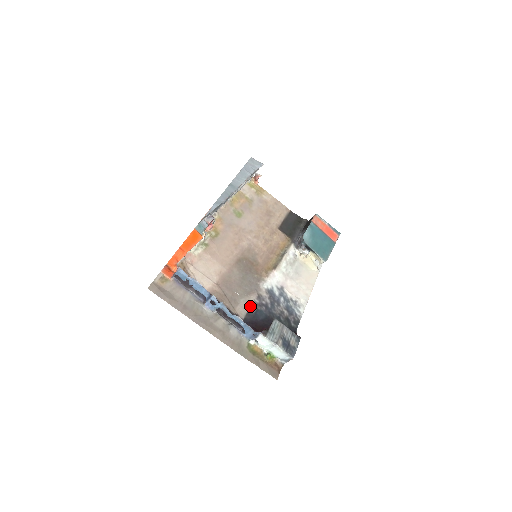
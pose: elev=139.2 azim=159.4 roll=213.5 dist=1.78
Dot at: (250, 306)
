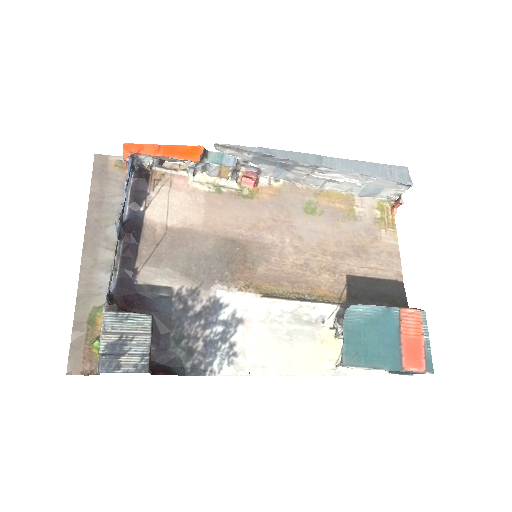
Dot at: (167, 285)
